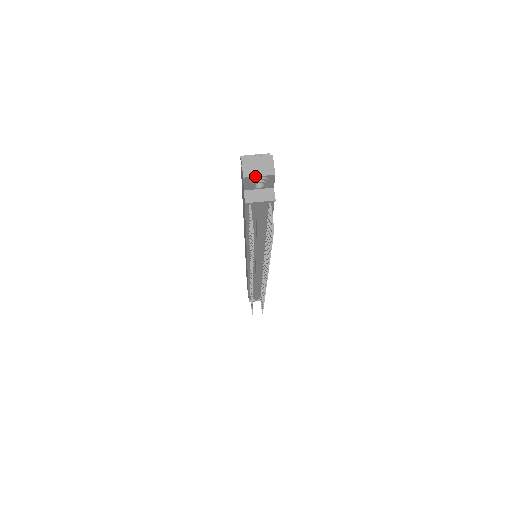
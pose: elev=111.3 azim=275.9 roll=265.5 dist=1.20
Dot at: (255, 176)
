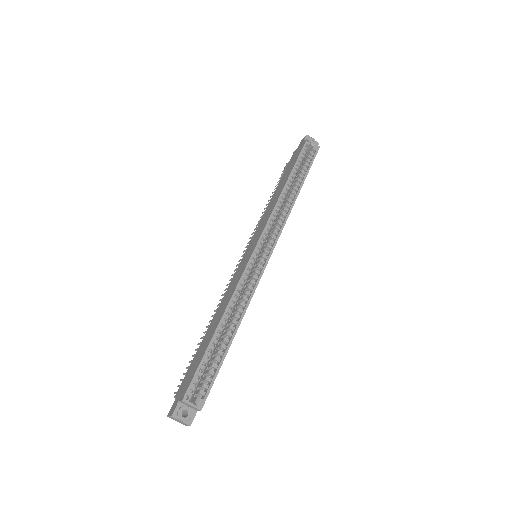
Dot at: occluded
